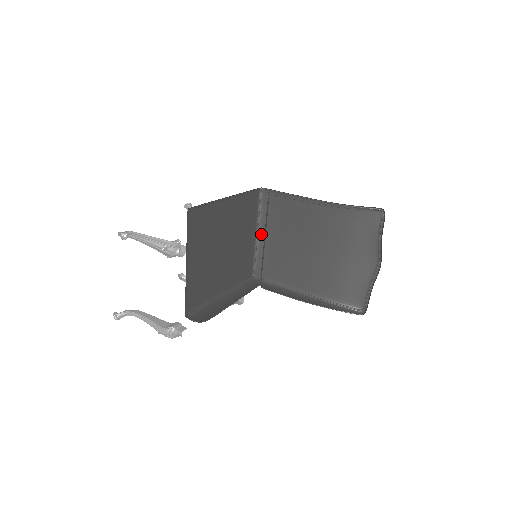
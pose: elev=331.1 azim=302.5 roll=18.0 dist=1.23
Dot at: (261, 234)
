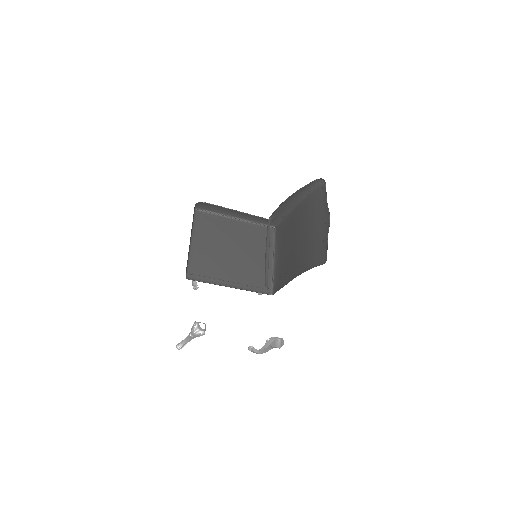
Dot at: (276, 259)
